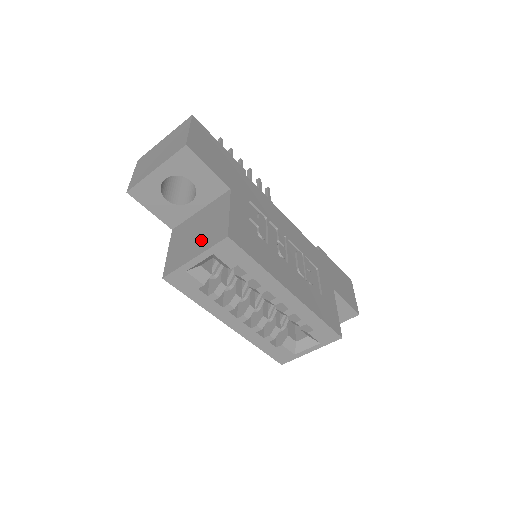
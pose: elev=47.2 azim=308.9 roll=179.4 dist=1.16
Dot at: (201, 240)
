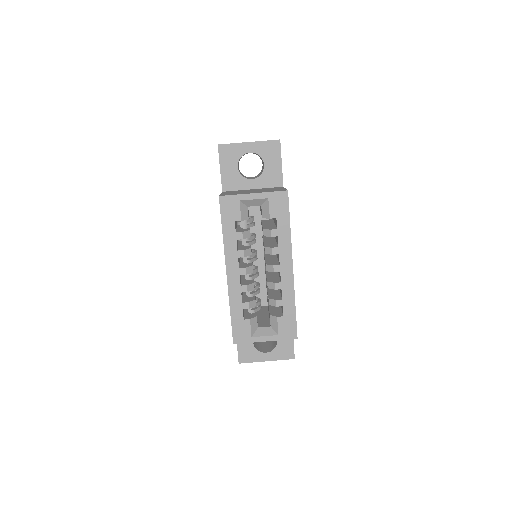
Dot at: (259, 191)
